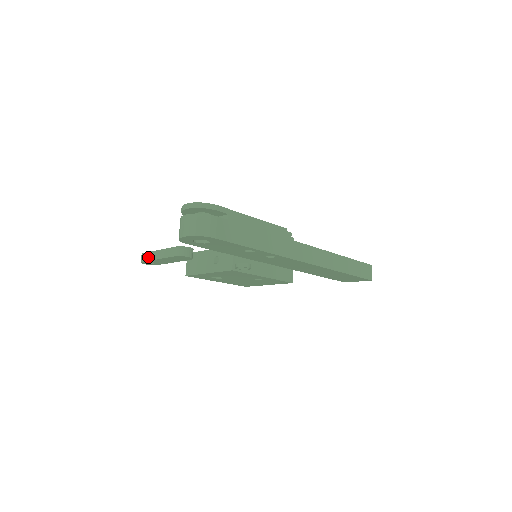
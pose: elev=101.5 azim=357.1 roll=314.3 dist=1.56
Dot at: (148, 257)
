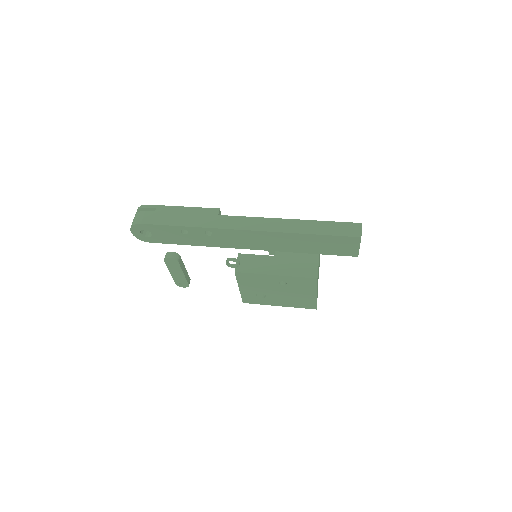
Dot at: occluded
